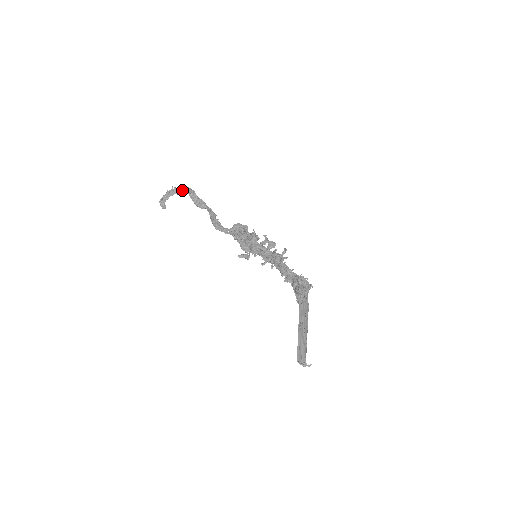
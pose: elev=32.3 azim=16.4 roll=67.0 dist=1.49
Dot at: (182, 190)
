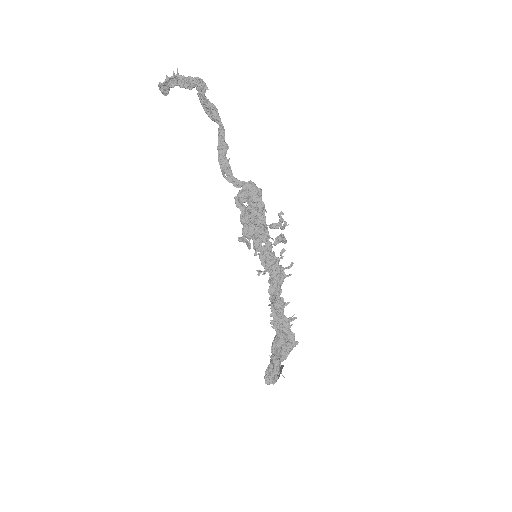
Dot at: (188, 80)
